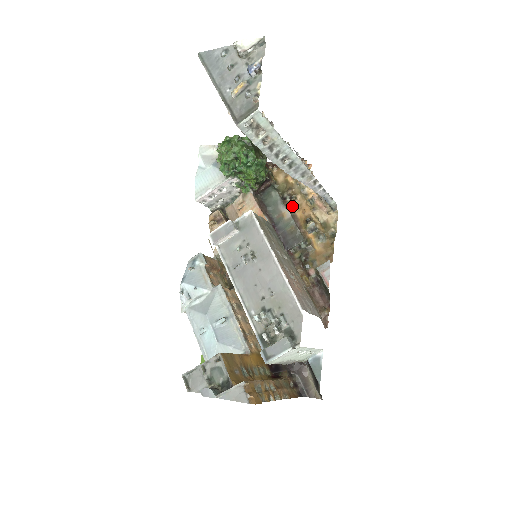
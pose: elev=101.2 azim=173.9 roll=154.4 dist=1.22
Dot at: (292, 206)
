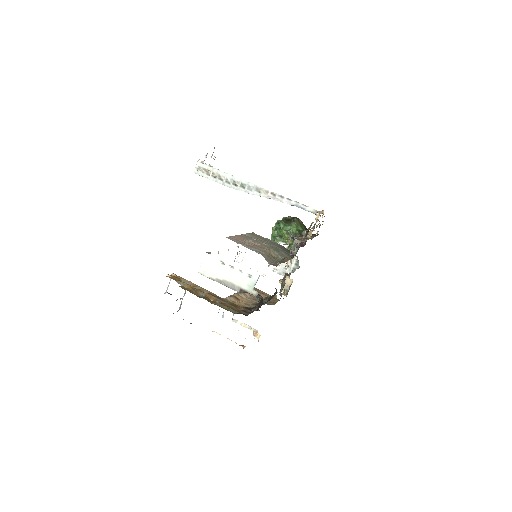
Dot at: occluded
